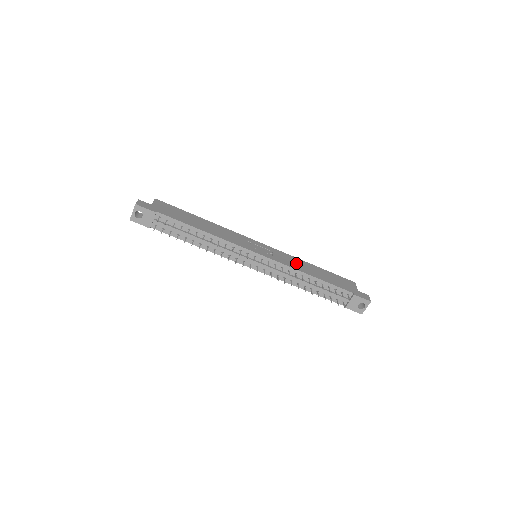
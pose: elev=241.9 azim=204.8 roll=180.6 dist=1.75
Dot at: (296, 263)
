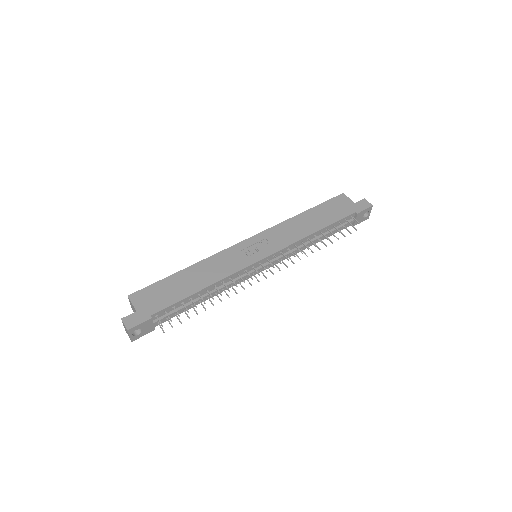
Dot at: (292, 230)
